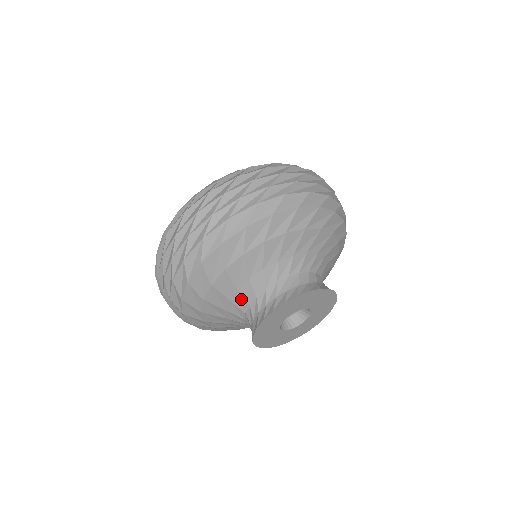
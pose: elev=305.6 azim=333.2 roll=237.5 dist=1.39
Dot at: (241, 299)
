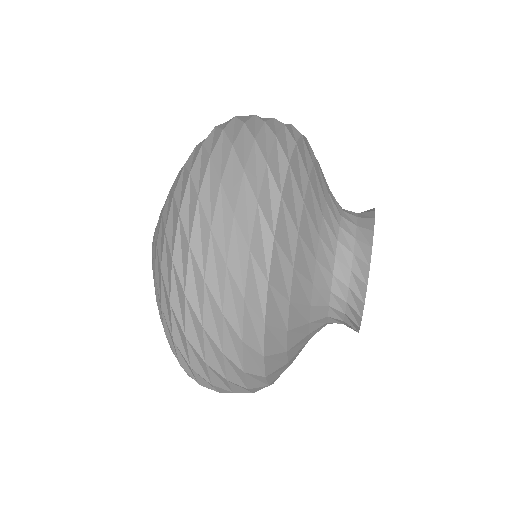
Dot at: (327, 231)
